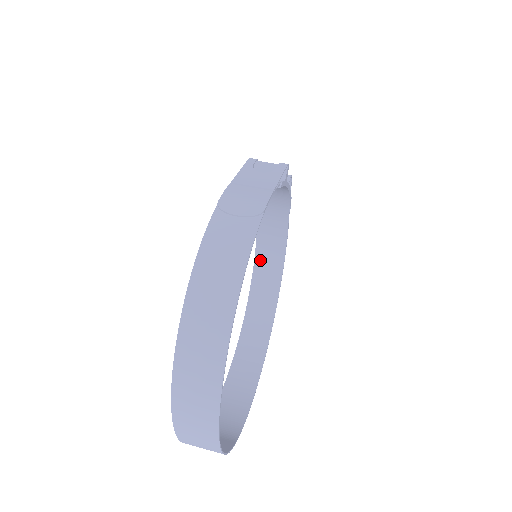
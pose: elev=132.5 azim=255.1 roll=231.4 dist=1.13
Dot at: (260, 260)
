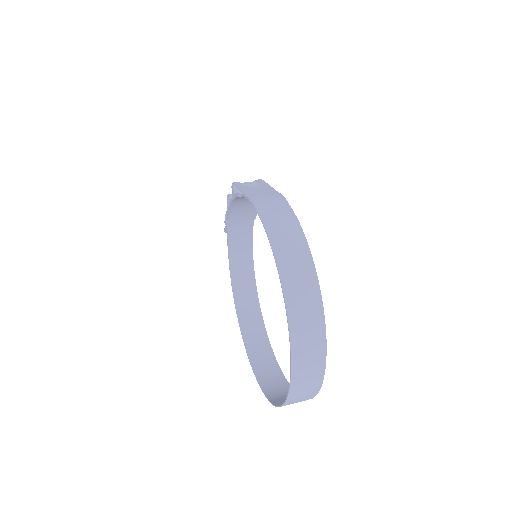
Dot at: (235, 273)
